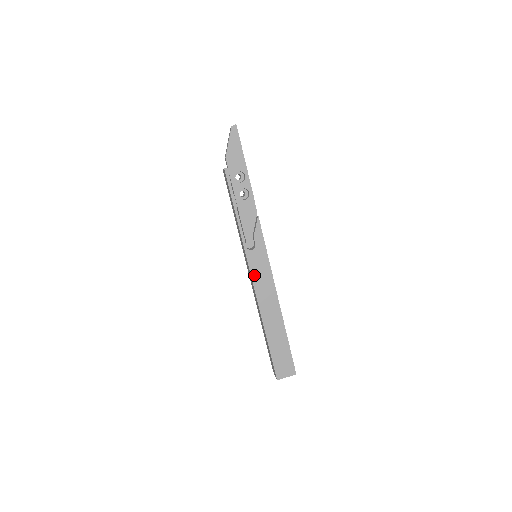
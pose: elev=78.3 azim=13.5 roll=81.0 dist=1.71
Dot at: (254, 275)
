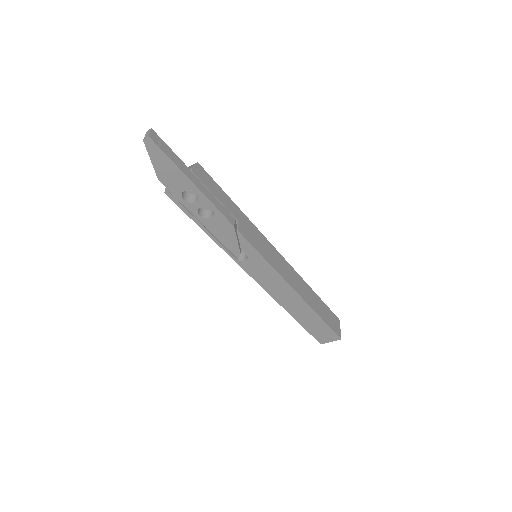
Dot at: (258, 280)
